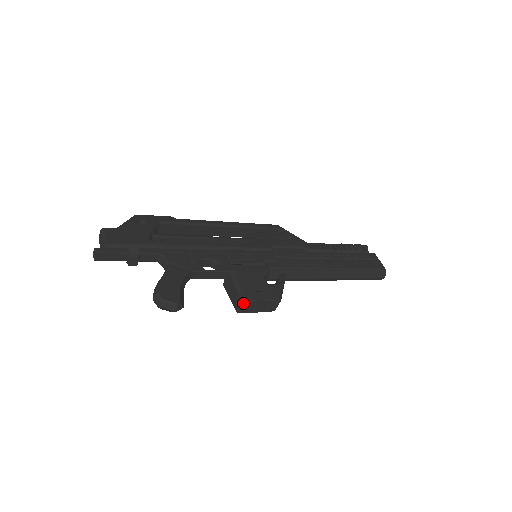
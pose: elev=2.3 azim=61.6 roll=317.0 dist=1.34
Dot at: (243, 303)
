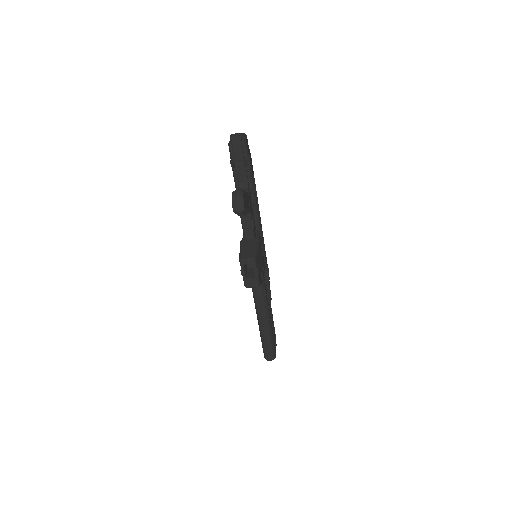
Dot at: (252, 259)
